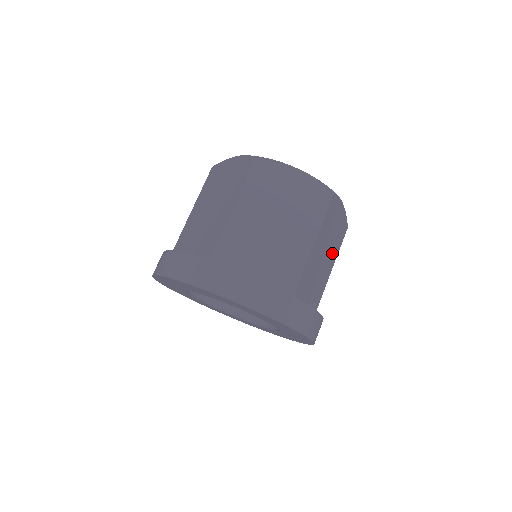
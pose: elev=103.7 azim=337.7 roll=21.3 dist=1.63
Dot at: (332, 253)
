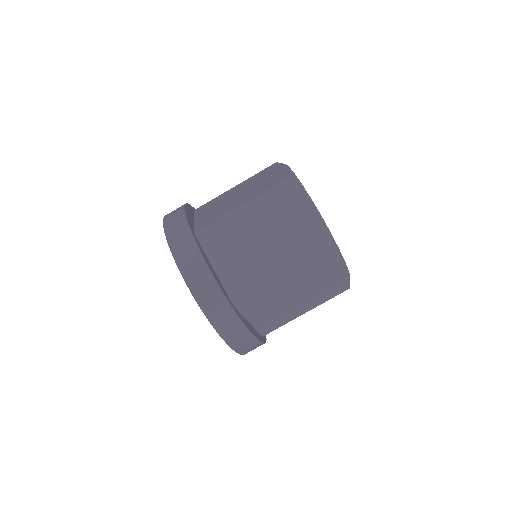
Dot at: (313, 298)
